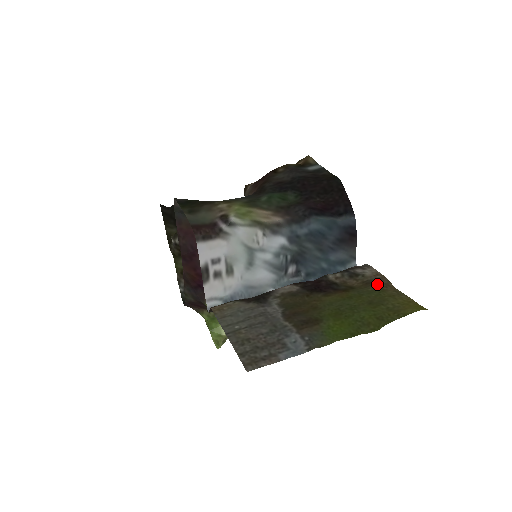
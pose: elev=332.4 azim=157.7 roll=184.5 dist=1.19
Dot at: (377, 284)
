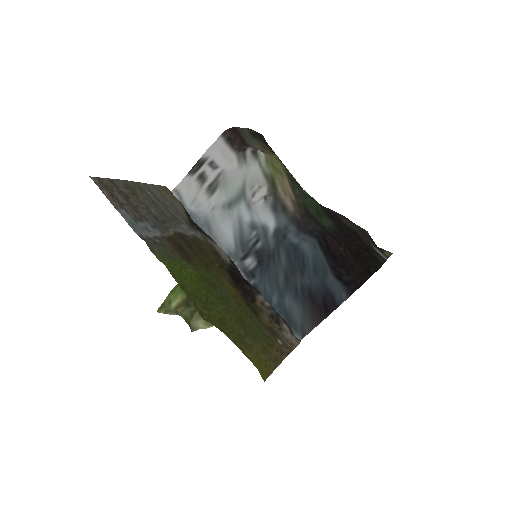
Dot at: (276, 339)
